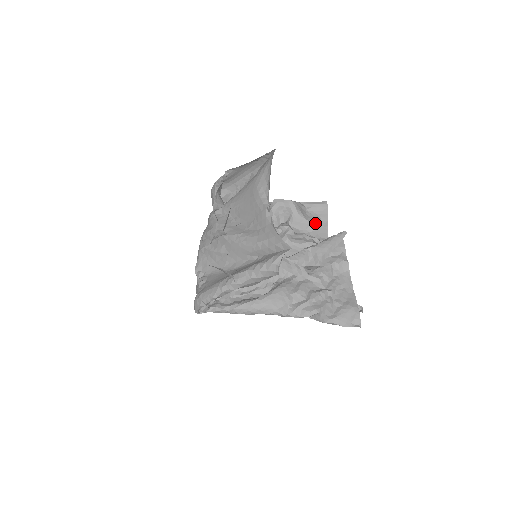
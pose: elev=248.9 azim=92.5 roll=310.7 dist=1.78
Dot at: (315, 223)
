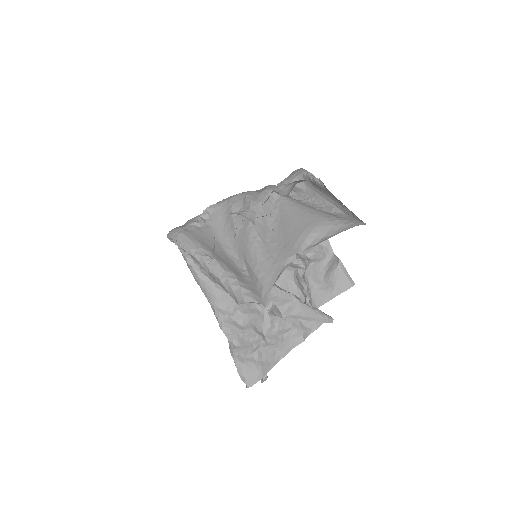
Dot at: (326, 287)
